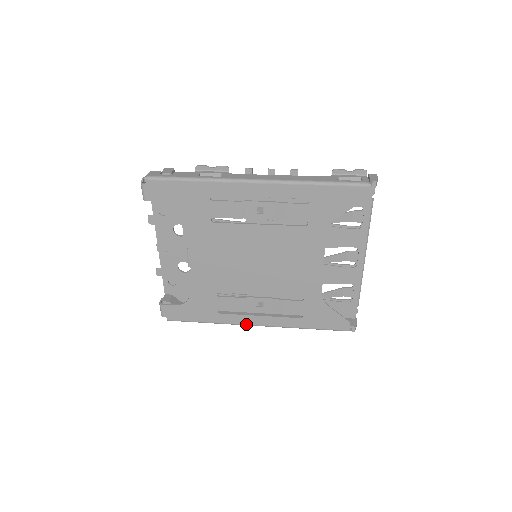
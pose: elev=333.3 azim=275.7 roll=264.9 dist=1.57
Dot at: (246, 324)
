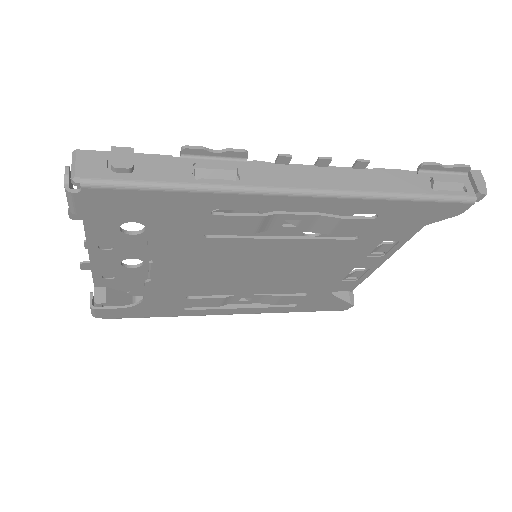
Dot at: (219, 314)
